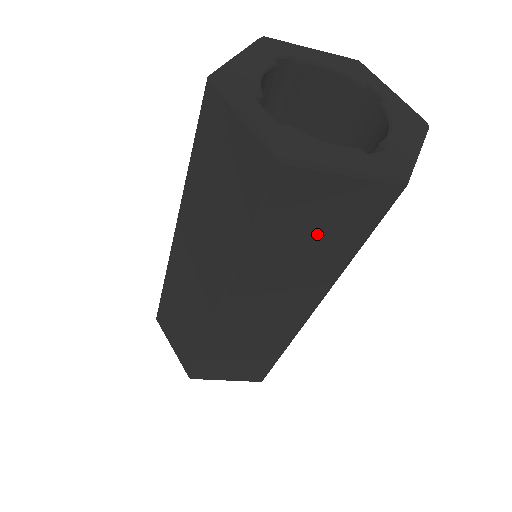
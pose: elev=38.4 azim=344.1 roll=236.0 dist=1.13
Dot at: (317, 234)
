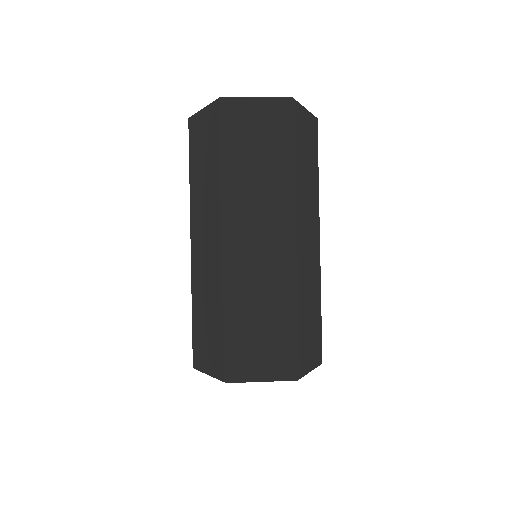
Dot at: (261, 147)
